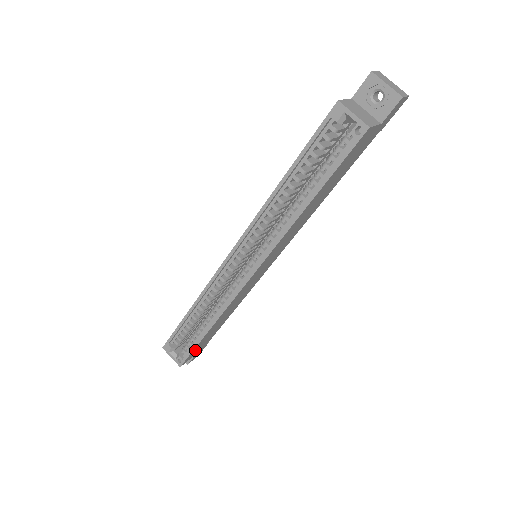
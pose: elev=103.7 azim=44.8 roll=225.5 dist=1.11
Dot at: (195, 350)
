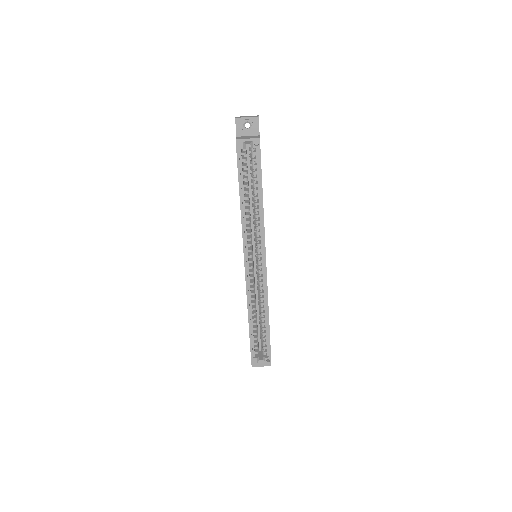
Dot at: occluded
